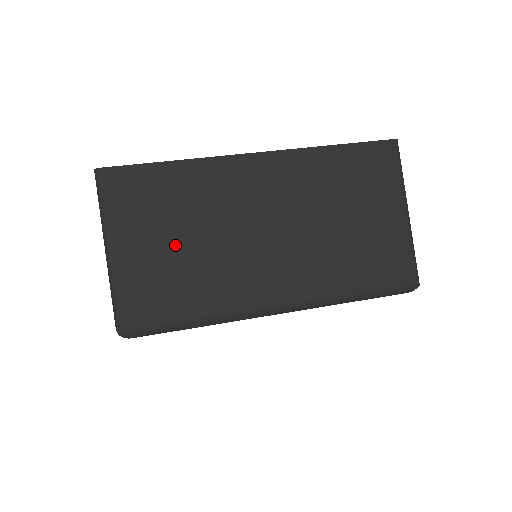
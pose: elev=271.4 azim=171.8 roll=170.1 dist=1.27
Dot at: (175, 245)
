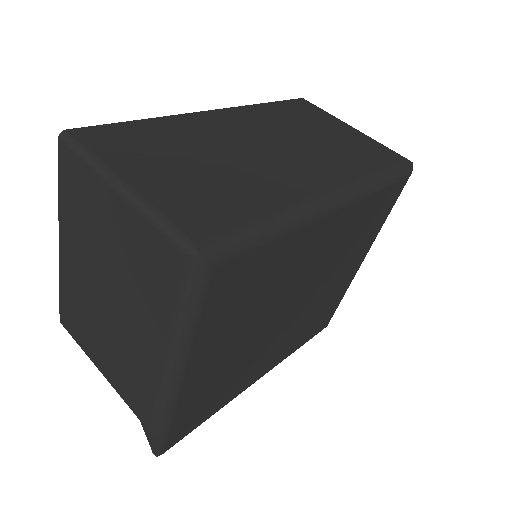
Dot at: (195, 169)
